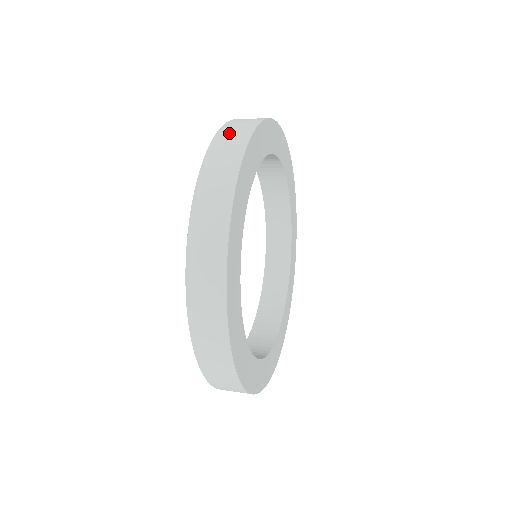
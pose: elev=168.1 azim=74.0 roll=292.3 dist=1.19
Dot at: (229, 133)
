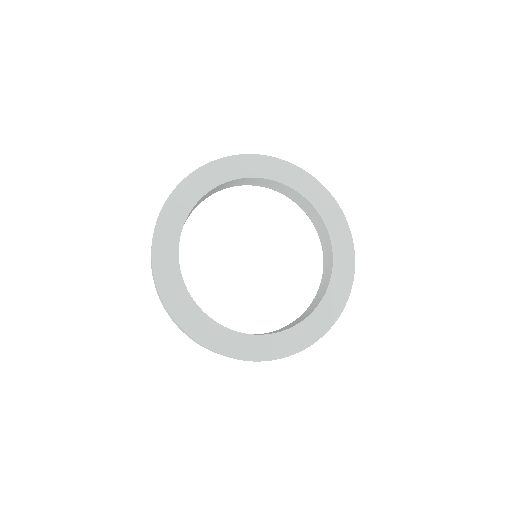
Dot at: occluded
